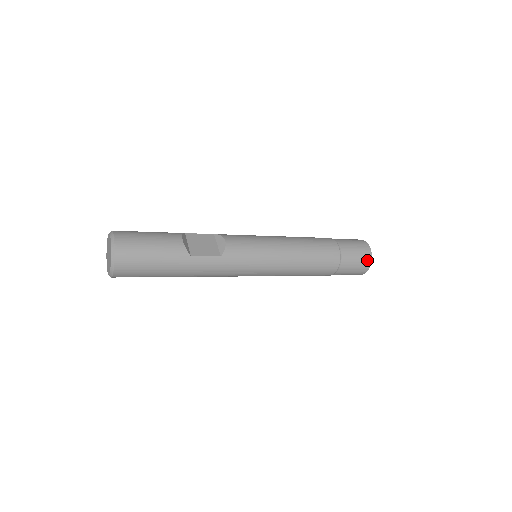
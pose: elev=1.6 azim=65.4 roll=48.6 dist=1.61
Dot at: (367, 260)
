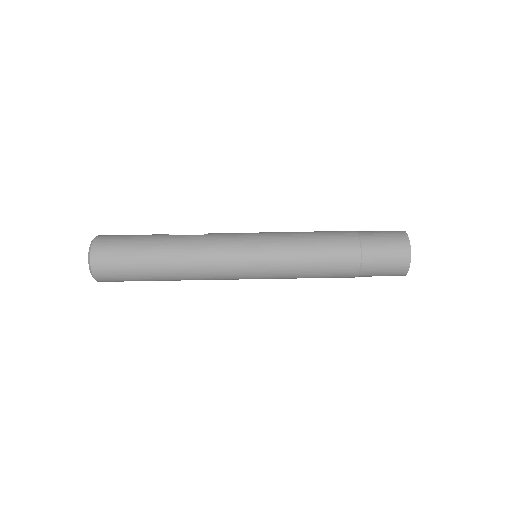
Dot at: (399, 233)
